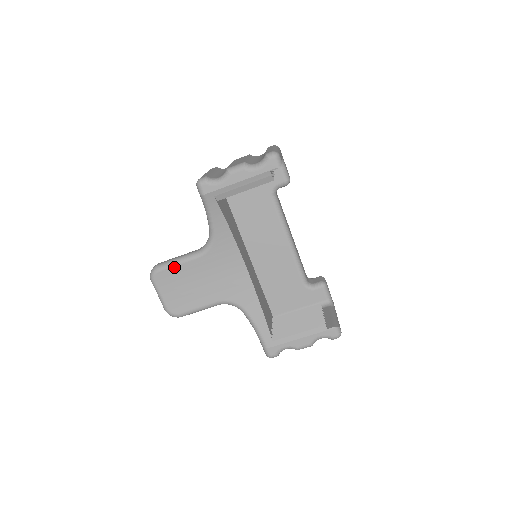
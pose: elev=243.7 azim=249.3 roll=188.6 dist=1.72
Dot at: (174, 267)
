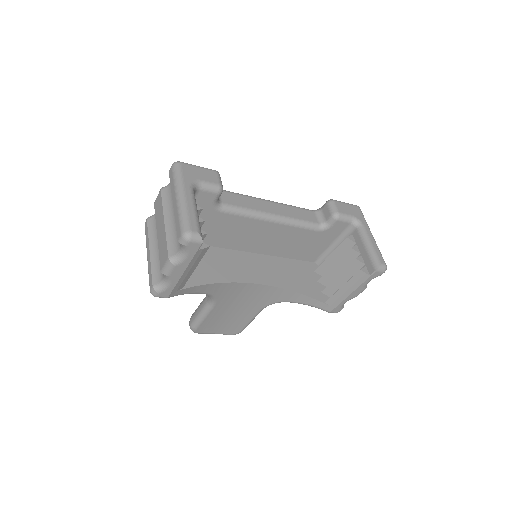
Dot at: (204, 321)
